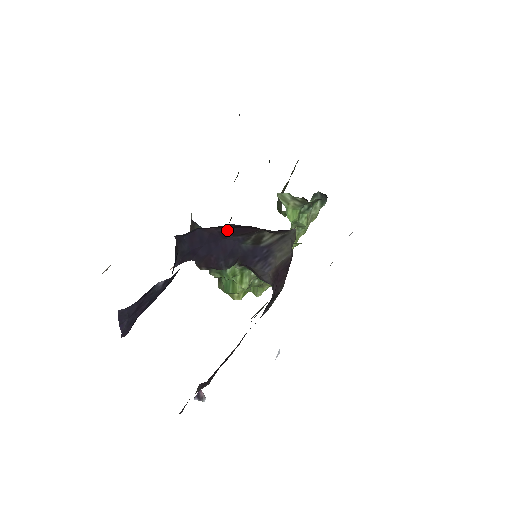
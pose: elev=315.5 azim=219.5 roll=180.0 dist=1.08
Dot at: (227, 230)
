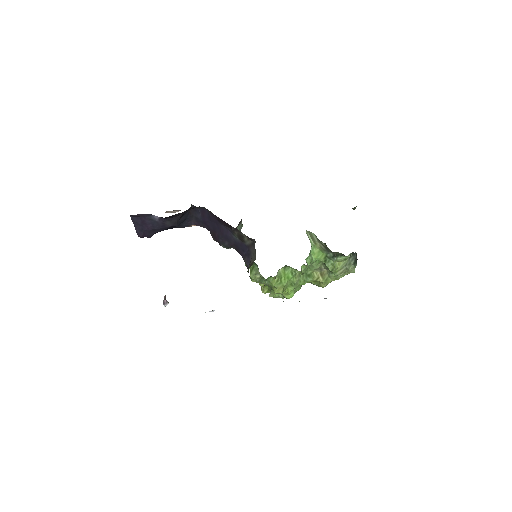
Dot at: (216, 216)
